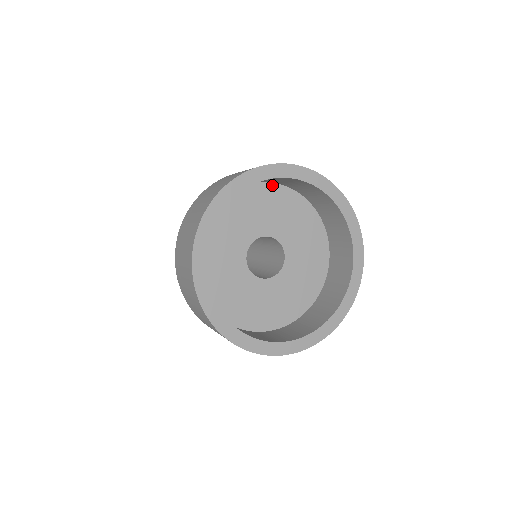
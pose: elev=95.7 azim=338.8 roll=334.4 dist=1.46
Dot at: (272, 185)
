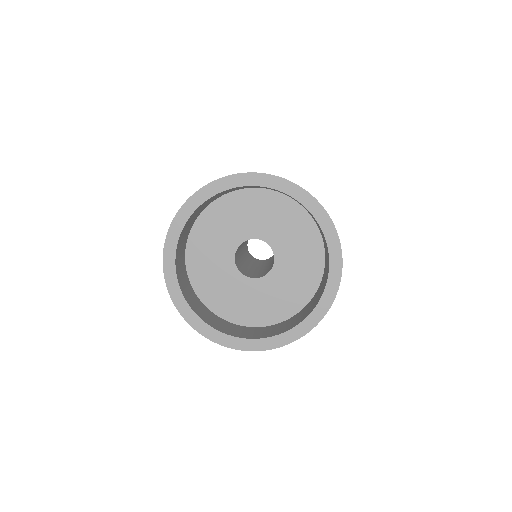
Dot at: (220, 200)
